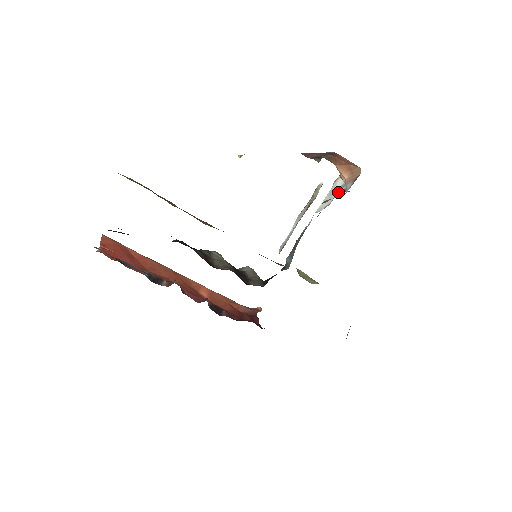
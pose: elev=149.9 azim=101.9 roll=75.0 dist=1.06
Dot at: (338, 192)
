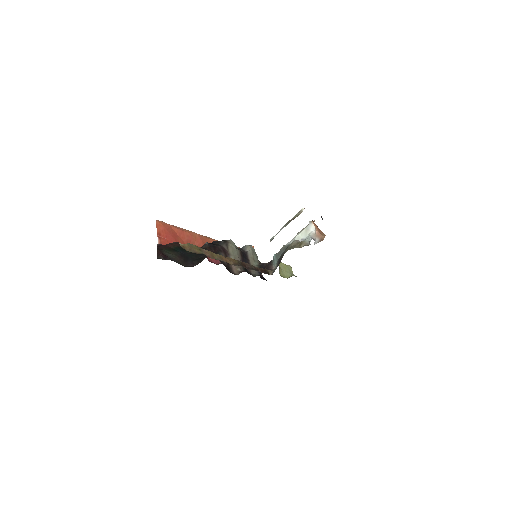
Dot at: (310, 238)
